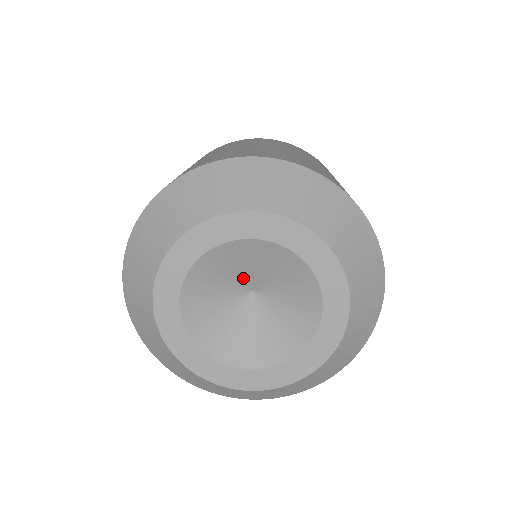
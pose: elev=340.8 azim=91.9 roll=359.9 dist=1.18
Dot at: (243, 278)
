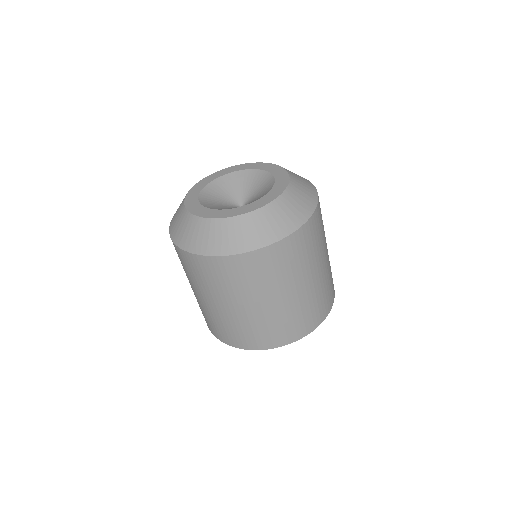
Dot at: (237, 197)
